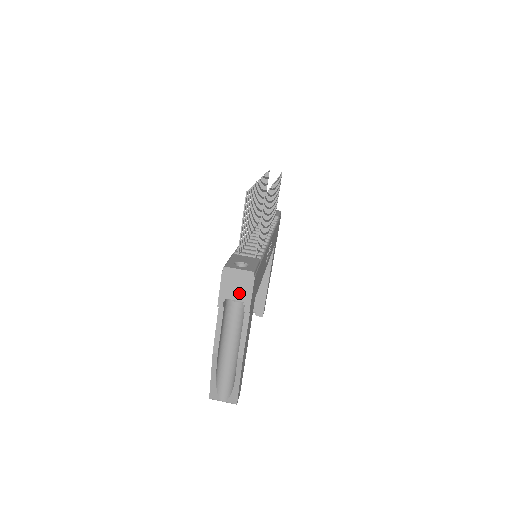
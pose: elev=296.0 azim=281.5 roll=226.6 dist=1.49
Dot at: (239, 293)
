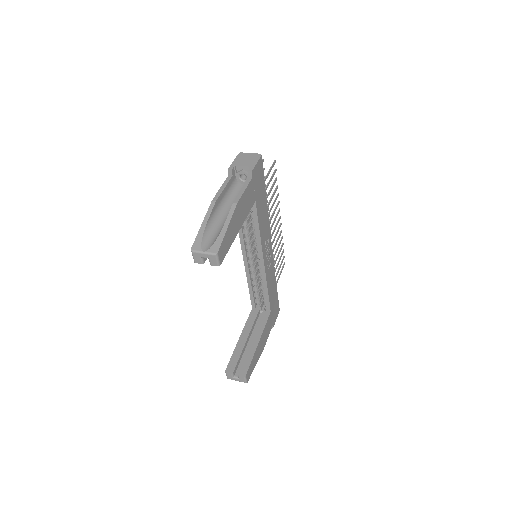
Dot at: (247, 163)
